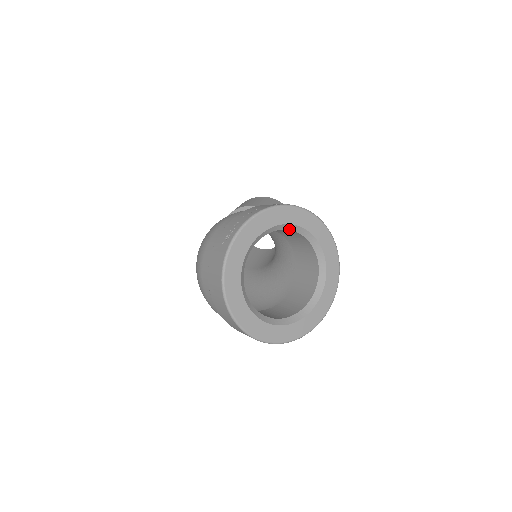
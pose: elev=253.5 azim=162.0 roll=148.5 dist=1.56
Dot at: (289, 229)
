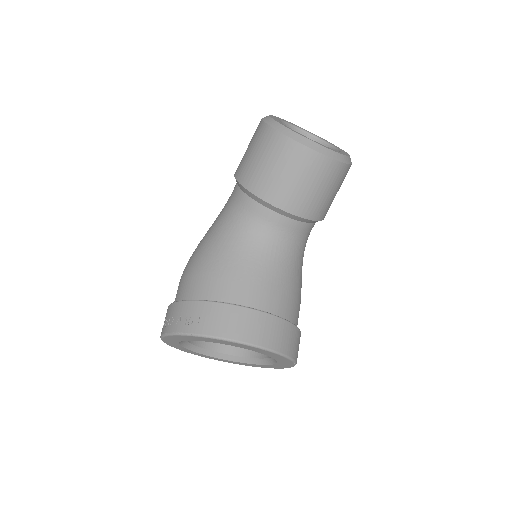
Dot at: occluded
